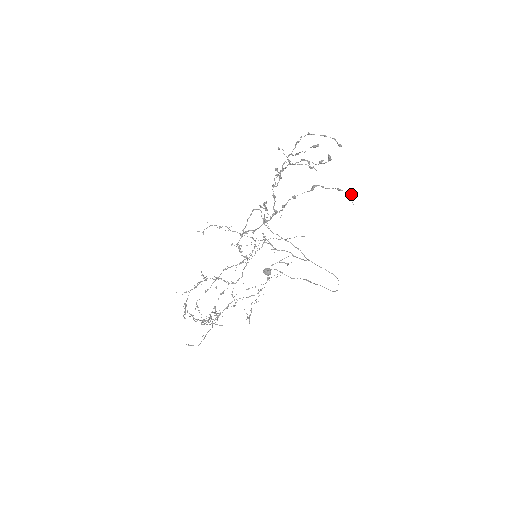
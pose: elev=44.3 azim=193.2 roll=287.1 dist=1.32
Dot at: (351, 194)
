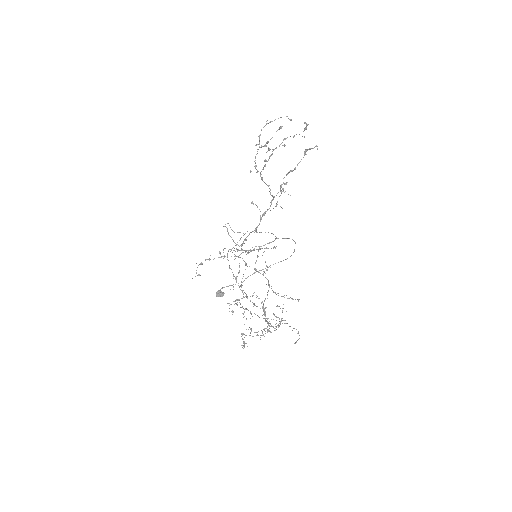
Dot at: (317, 148)
